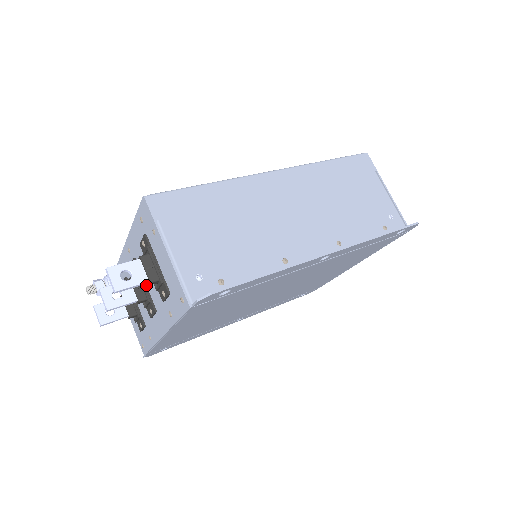
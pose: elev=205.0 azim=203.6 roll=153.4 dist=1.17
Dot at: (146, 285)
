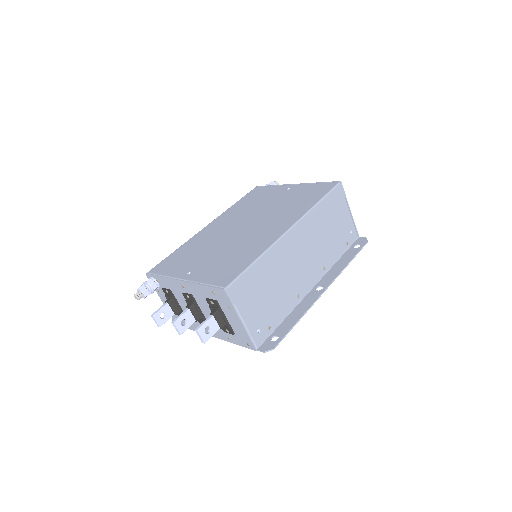
Dot at: (202, 312)
